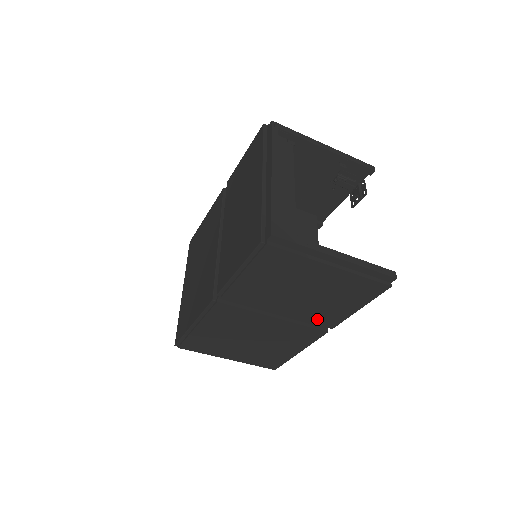
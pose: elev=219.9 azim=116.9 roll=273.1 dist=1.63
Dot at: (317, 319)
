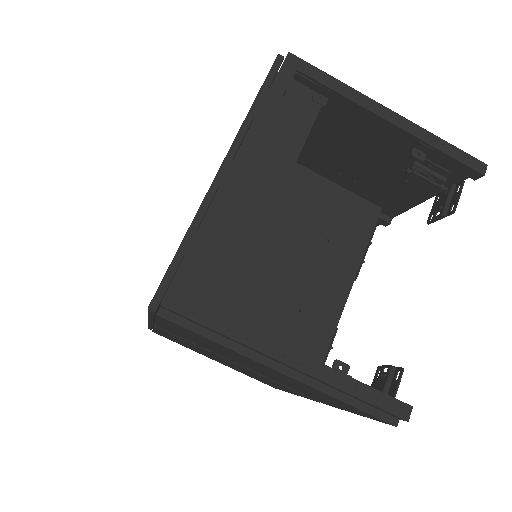
Dot at: (297, 390)
